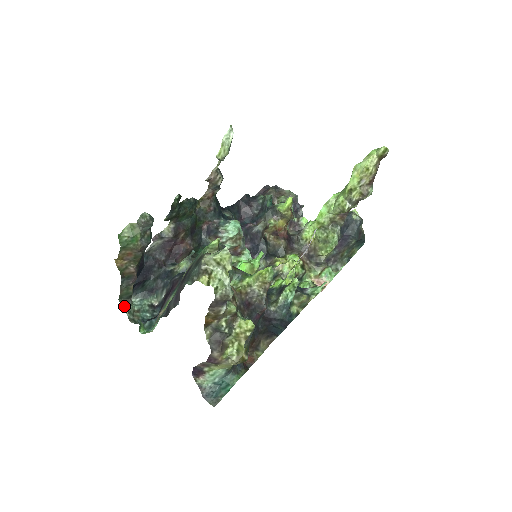
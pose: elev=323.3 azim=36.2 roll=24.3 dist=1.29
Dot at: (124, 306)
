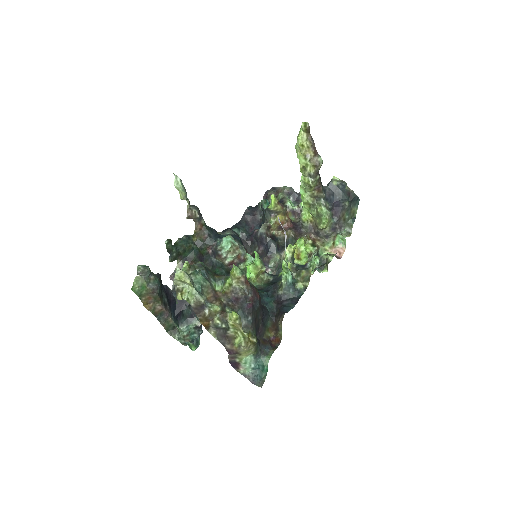
Dot at: (173, 336)
